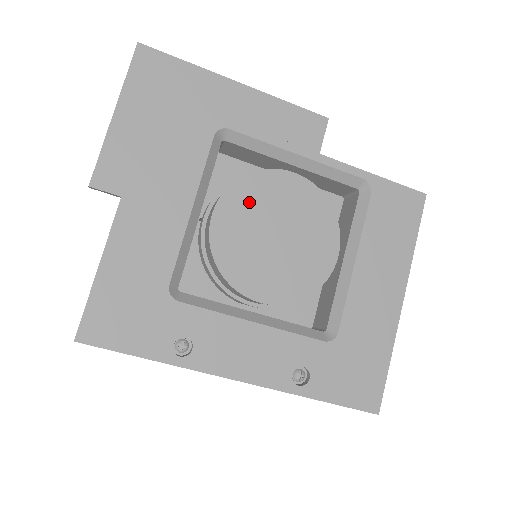
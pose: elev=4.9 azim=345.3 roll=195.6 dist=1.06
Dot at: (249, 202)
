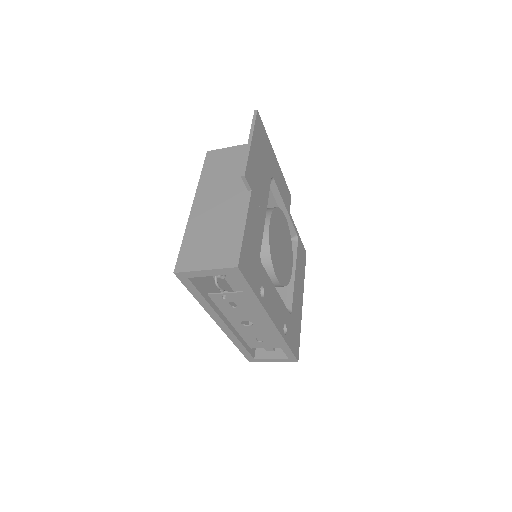
Dot at: (277, 223)
